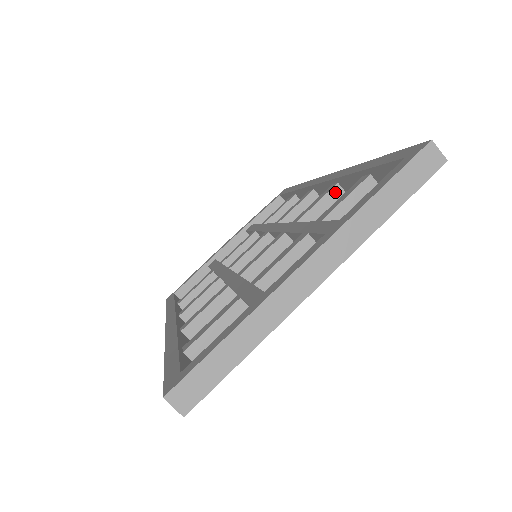
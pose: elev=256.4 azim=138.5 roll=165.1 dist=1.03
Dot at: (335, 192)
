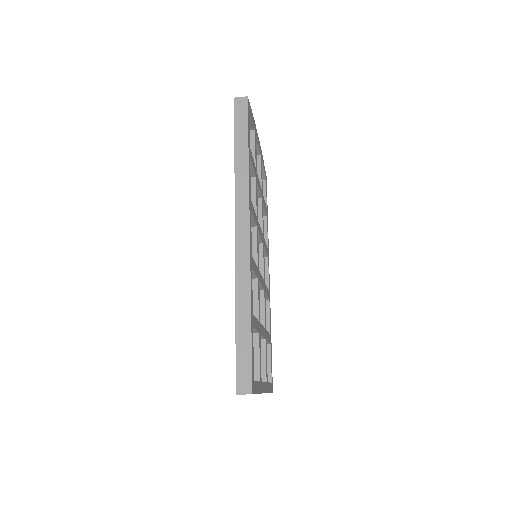
Dot at: occluded
